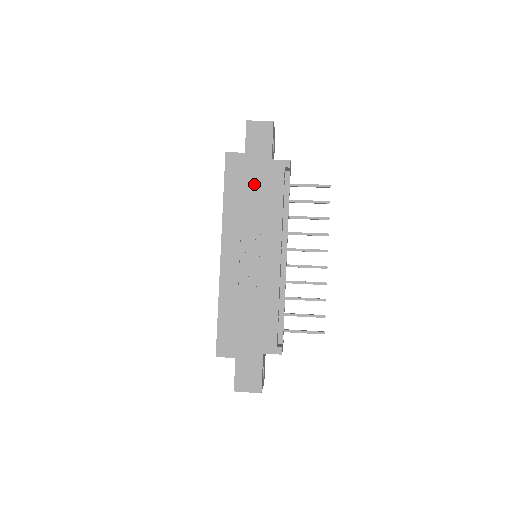
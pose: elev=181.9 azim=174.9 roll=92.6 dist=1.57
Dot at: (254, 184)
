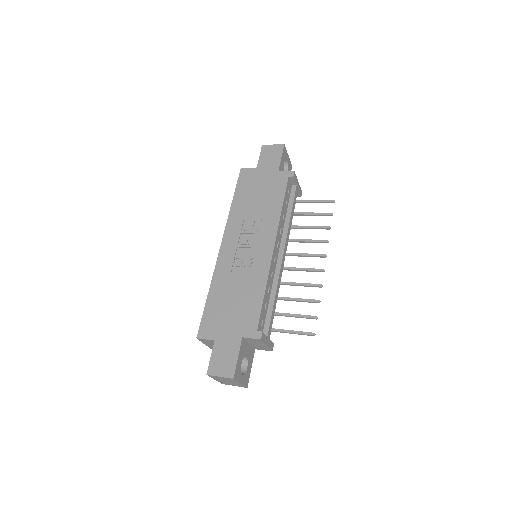
Dot at: (260, 190)
